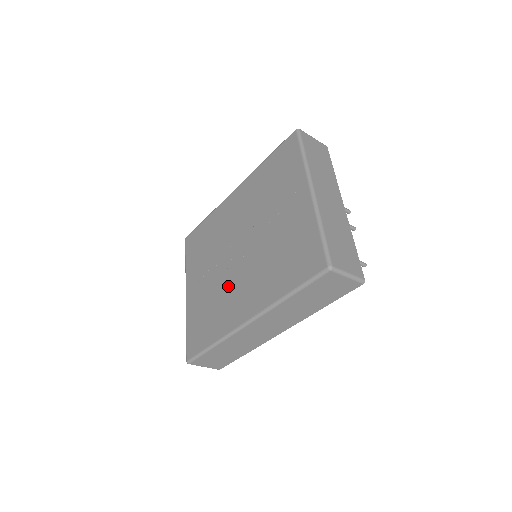
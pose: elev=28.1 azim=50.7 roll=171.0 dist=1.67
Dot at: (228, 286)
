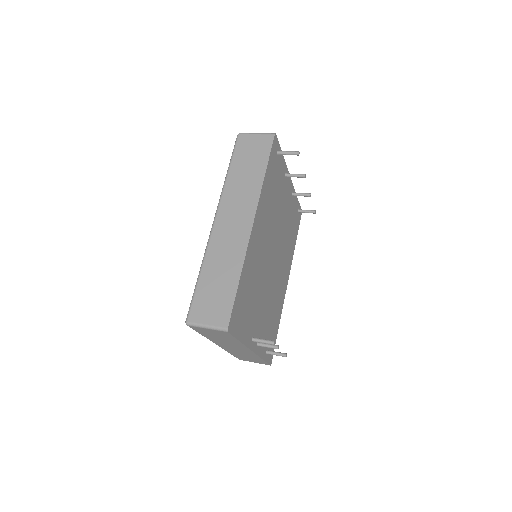
Dot at: occluded
